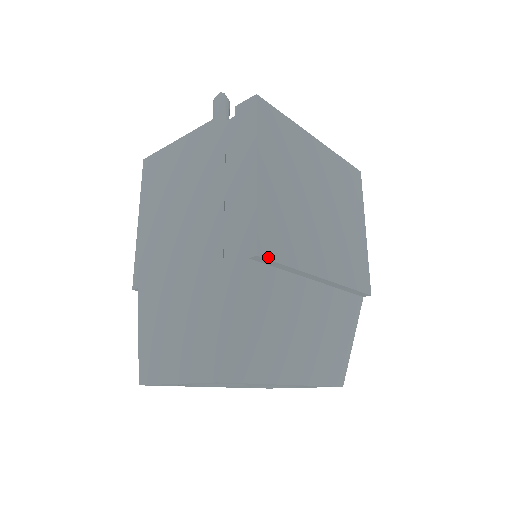
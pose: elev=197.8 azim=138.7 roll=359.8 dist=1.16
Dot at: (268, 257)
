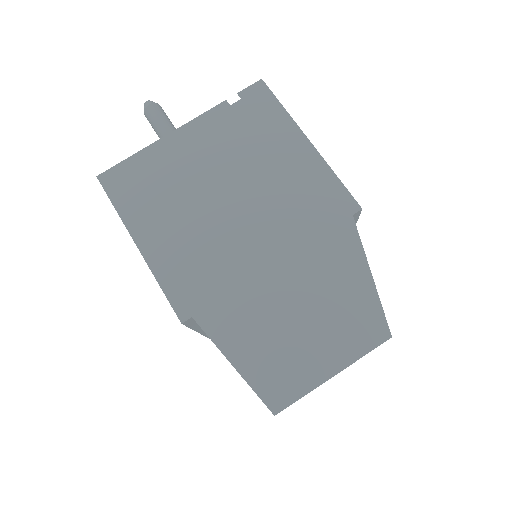
Dot at: (358, 213)
